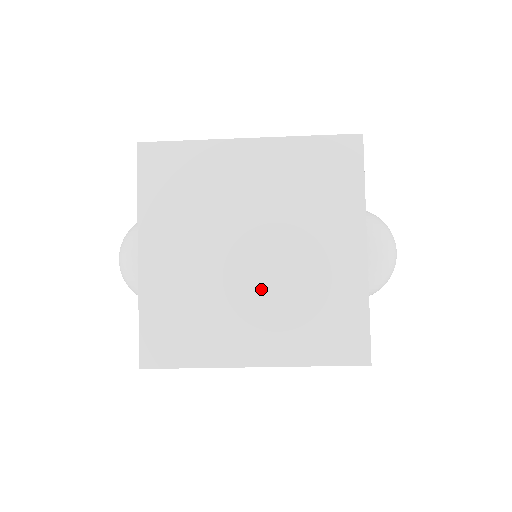
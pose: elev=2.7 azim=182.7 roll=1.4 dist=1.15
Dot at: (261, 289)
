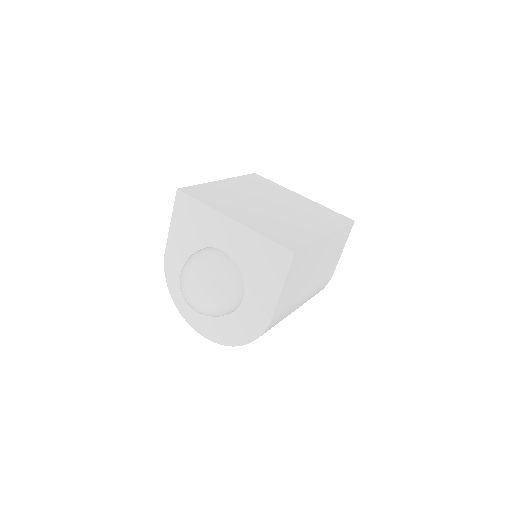
Dot at: (292, 214)
